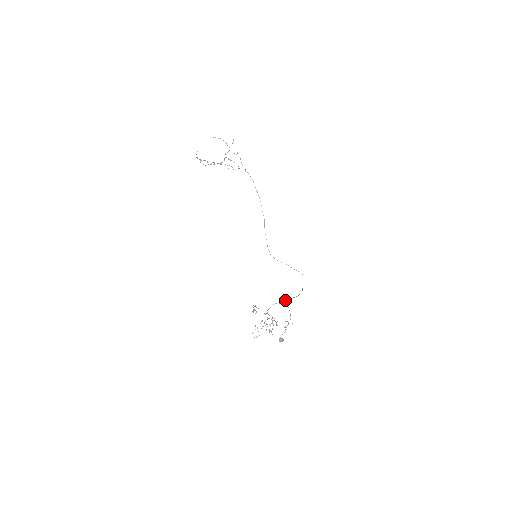
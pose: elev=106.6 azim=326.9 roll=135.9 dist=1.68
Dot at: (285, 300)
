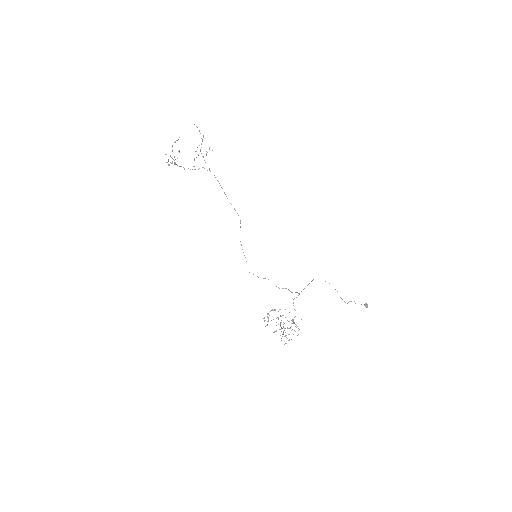
Dot at: occluded
